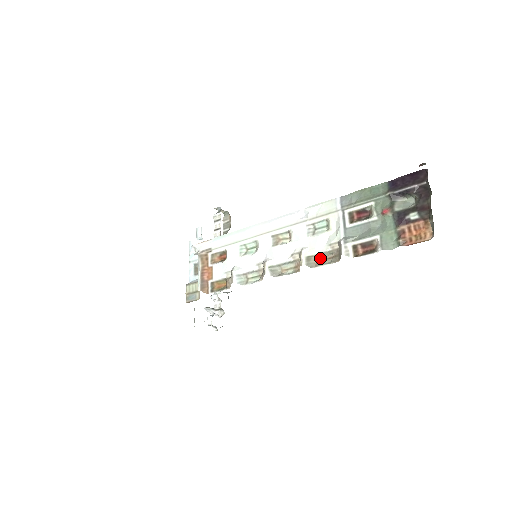
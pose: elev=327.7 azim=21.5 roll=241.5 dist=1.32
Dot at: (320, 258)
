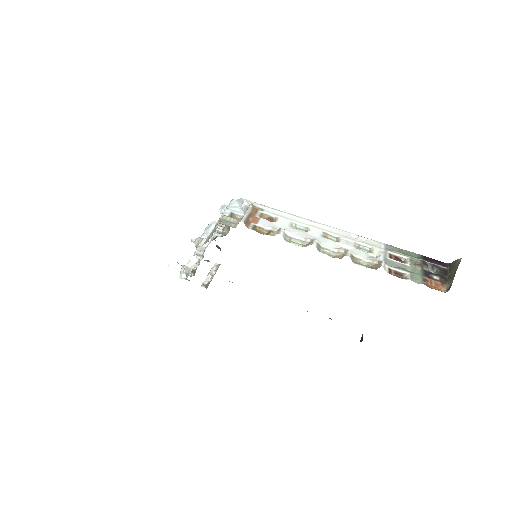
Dot at: (359, 262)
